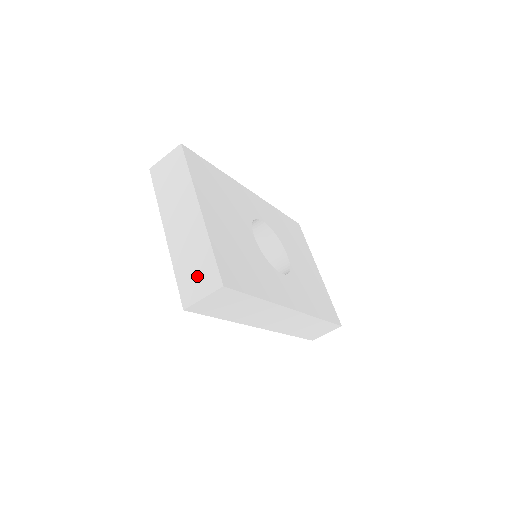
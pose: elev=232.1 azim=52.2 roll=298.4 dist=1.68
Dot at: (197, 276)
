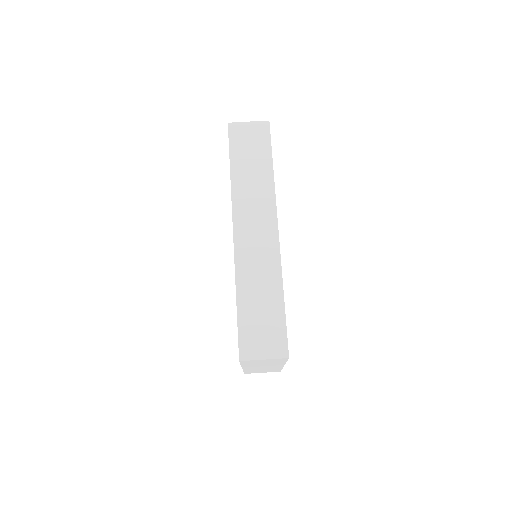
Dot at: occluded
